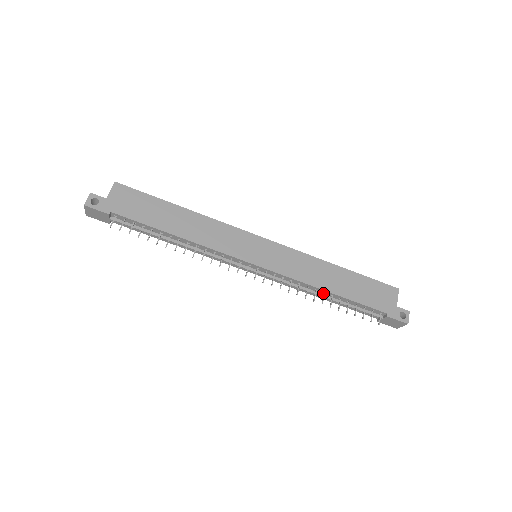
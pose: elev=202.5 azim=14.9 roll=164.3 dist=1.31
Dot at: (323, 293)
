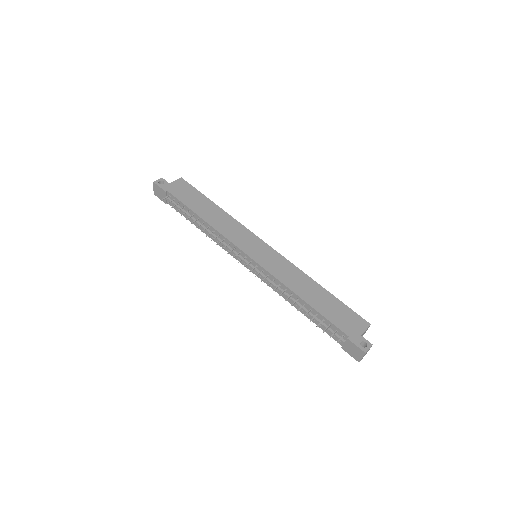
Dot at: (298, 300)
